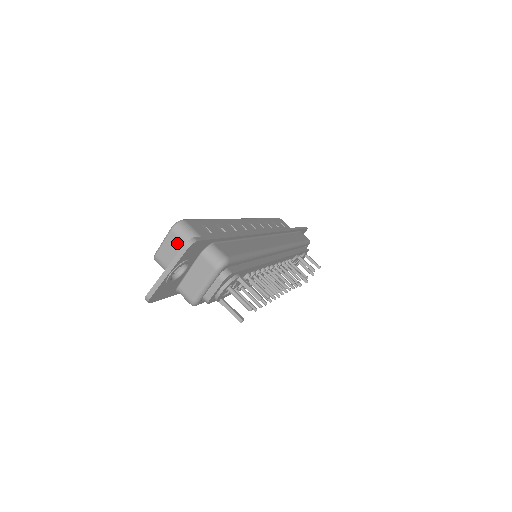
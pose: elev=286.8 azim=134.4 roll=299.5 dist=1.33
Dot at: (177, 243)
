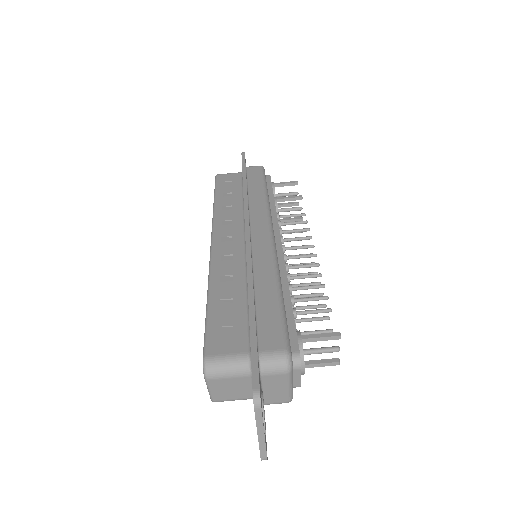
Dot at: (225, 382)
